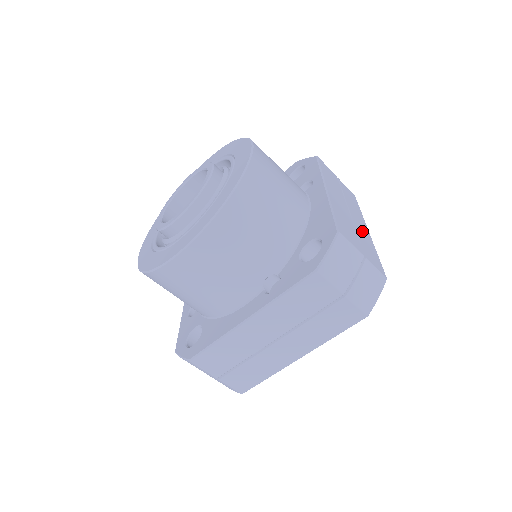
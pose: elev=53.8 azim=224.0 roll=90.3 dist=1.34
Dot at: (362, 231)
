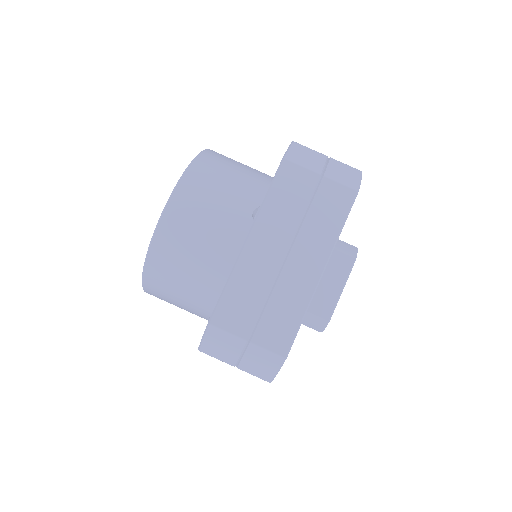
Dot at: occluded
